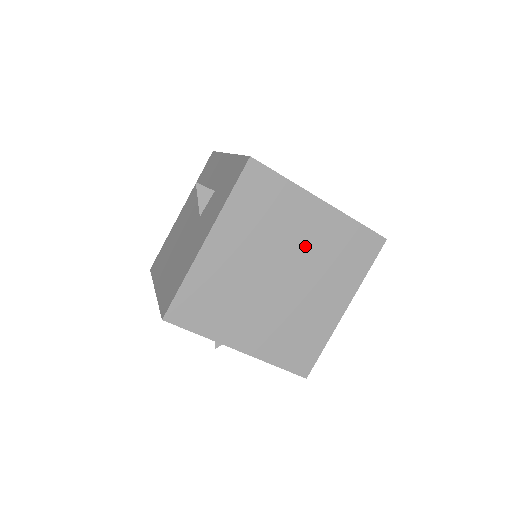
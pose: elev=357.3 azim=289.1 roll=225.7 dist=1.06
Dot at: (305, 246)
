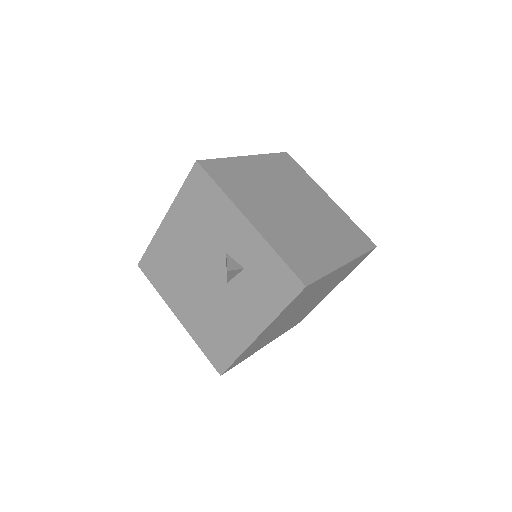
Dot at: (323, 288)
